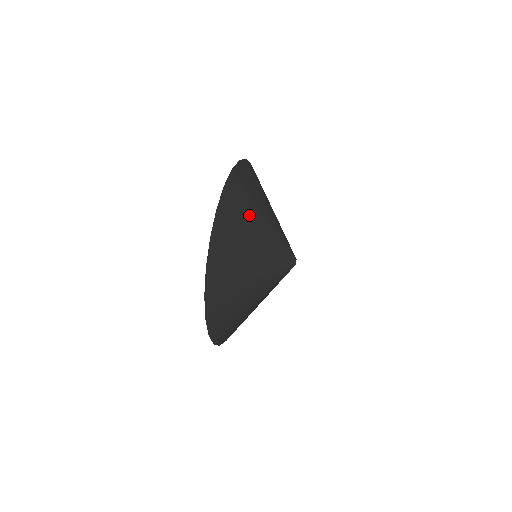
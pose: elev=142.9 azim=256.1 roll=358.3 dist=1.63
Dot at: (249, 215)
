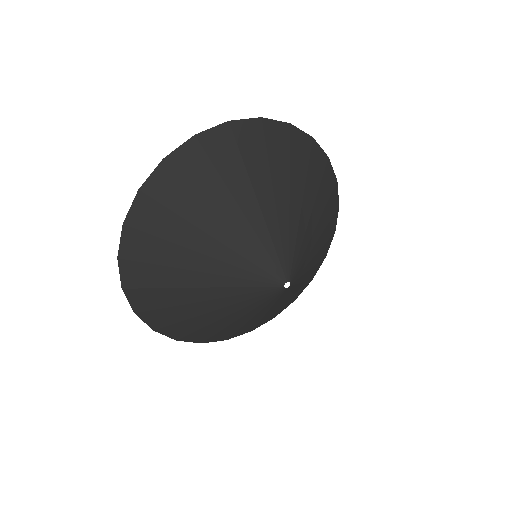
Dot at: (186, 225)
